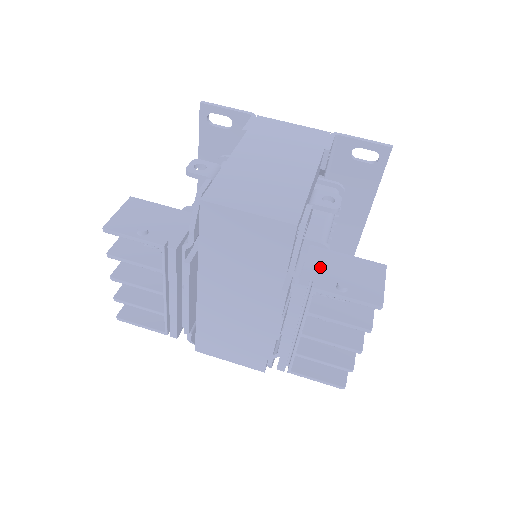
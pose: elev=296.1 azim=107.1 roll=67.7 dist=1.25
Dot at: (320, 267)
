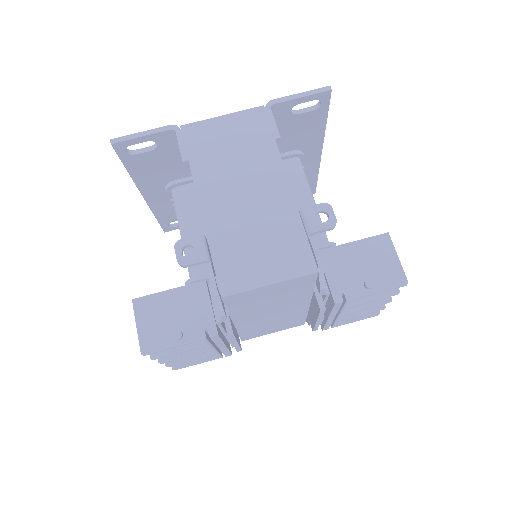
Dot at: (340, 273)
